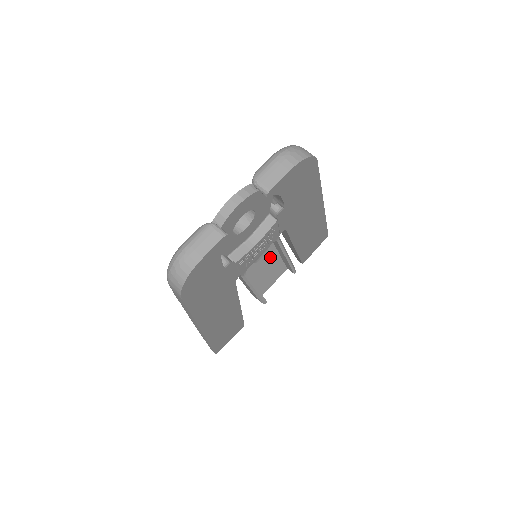
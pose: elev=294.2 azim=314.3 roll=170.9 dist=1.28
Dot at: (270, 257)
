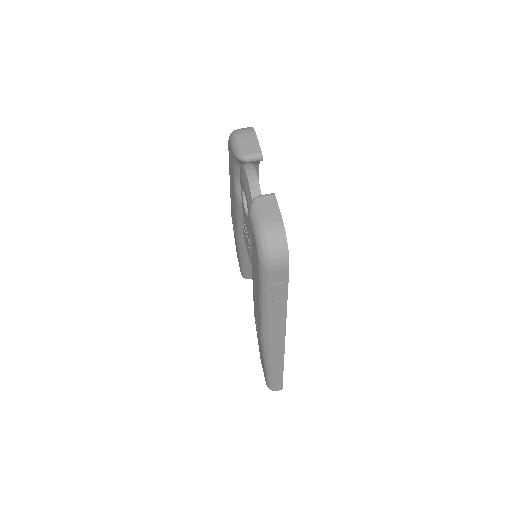
Dot at: occluded
